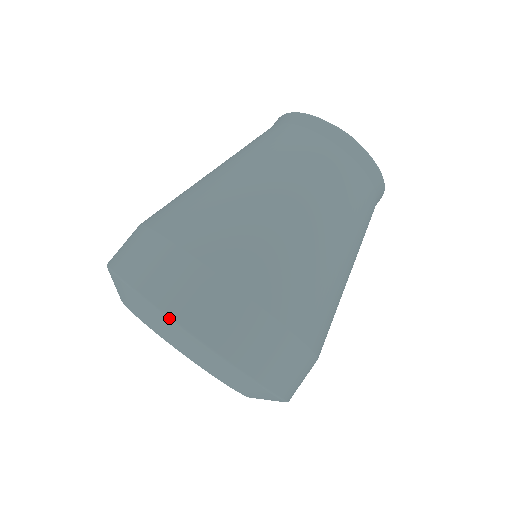
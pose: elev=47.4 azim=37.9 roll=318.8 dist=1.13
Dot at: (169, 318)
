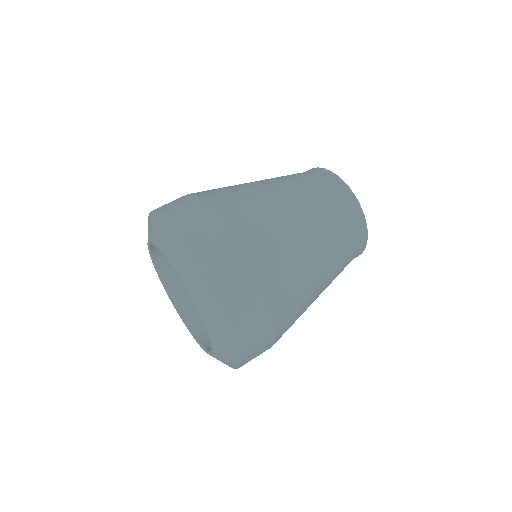
Dot at: (169, 223)
